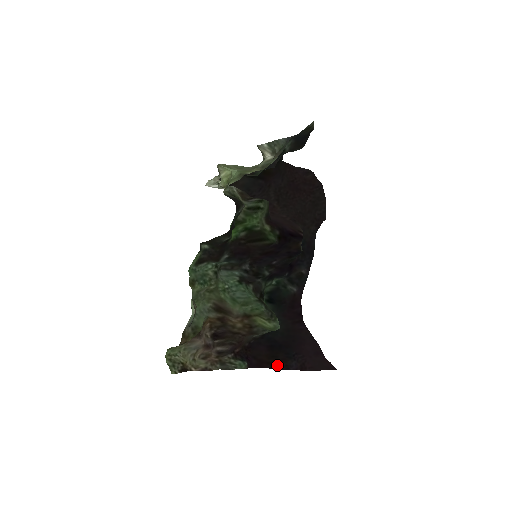
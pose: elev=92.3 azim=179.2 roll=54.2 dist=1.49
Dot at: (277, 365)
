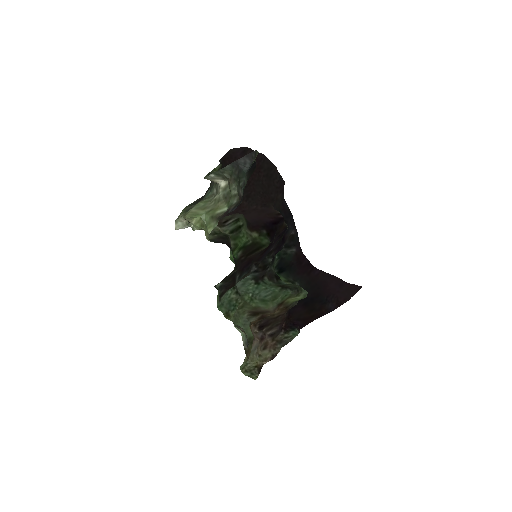
Dot at: (319, 314)
